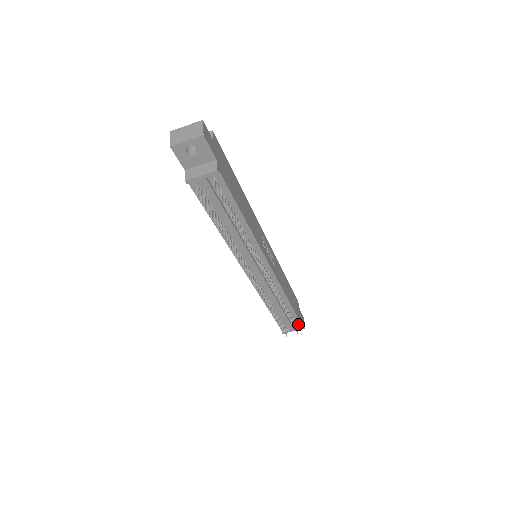
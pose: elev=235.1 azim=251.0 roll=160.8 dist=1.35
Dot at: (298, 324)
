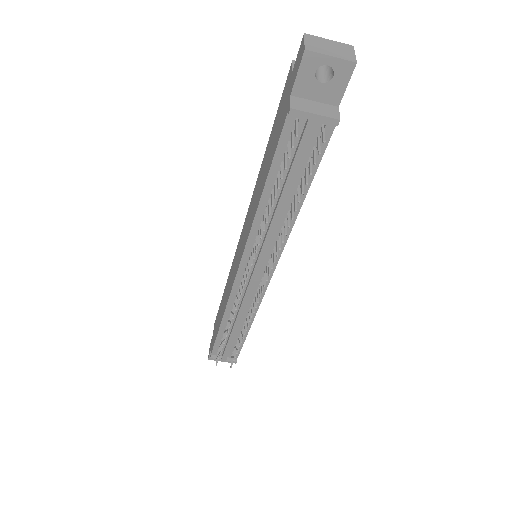
Dot at: occluded
